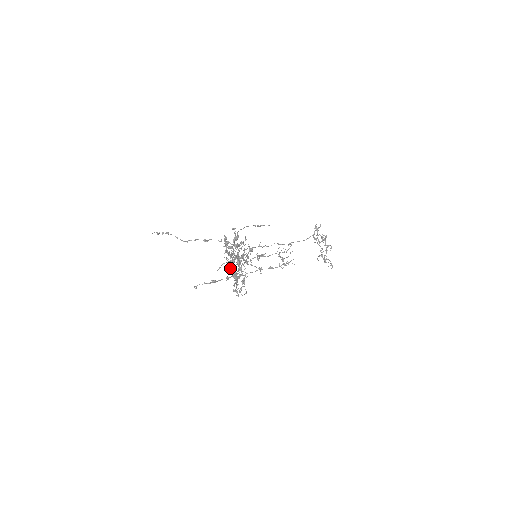
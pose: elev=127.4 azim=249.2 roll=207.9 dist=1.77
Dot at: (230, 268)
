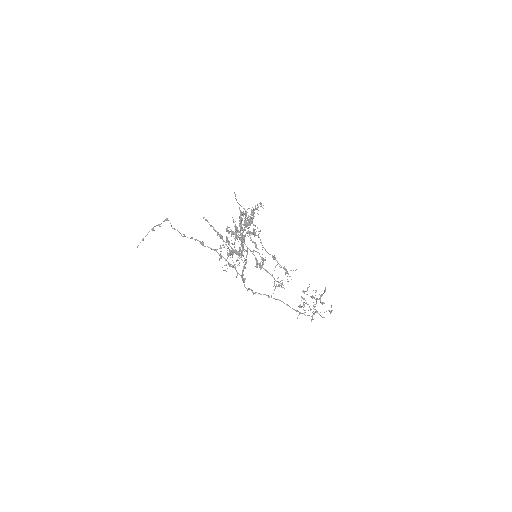
Dot at: occluded
